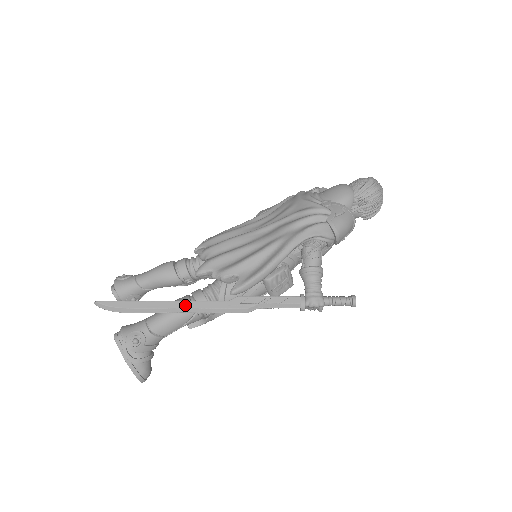
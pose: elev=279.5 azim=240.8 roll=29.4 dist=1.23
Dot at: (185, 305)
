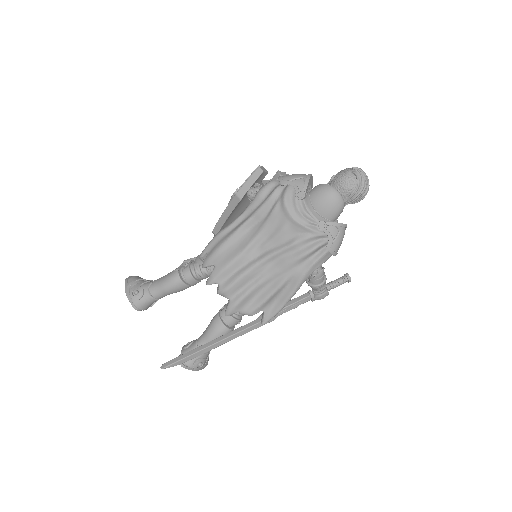
Dot at: (229, 340)
